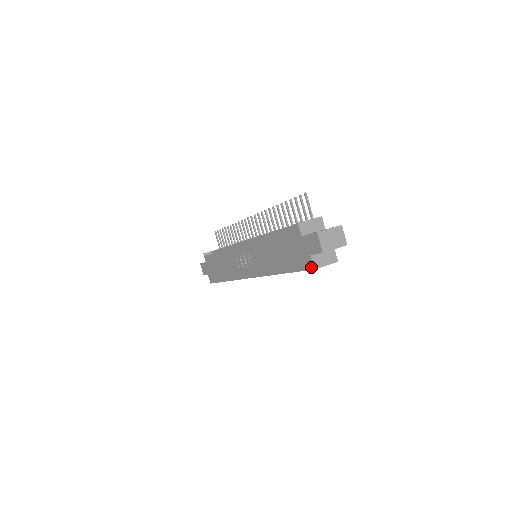
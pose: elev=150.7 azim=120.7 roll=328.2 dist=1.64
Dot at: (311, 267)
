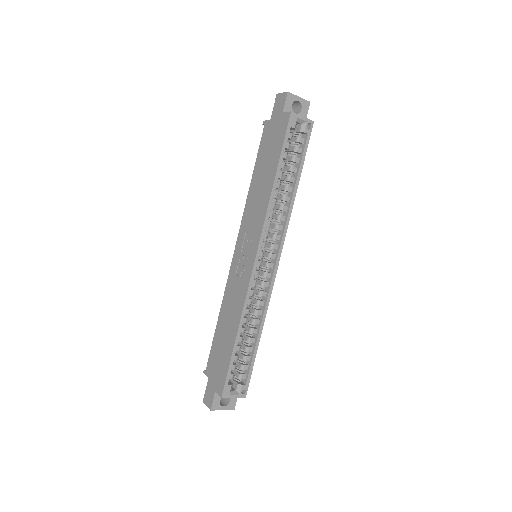
Dot at: (288, 116)
